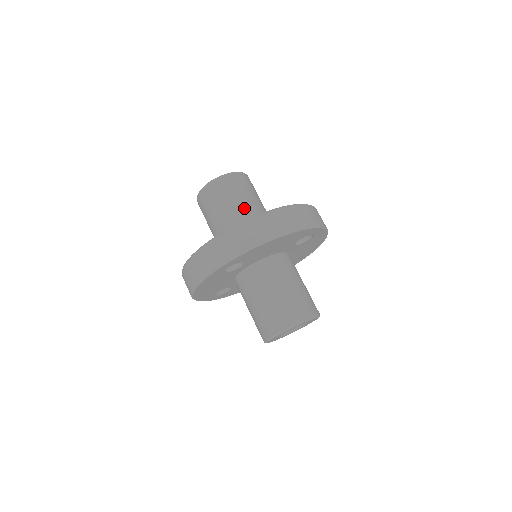
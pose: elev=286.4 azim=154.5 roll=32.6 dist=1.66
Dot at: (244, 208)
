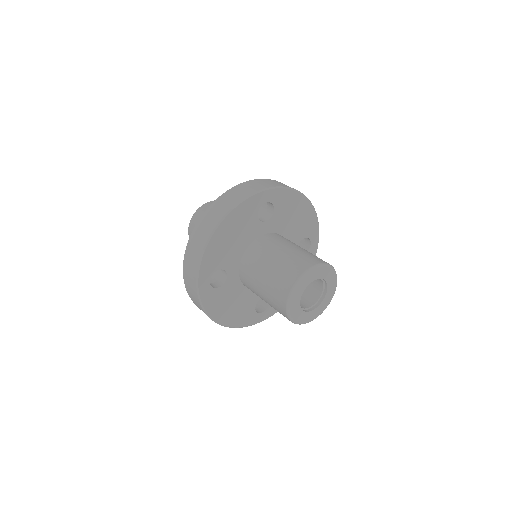
Dot at: occluded
